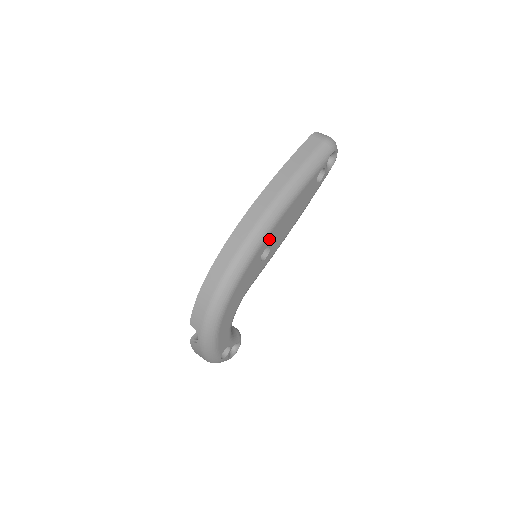
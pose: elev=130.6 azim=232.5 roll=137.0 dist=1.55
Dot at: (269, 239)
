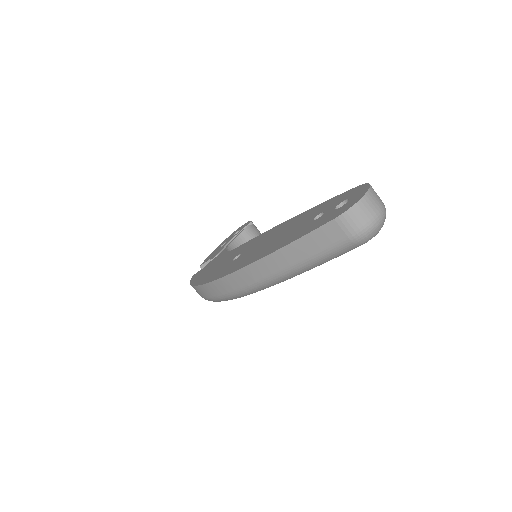
Dot at: occluded
